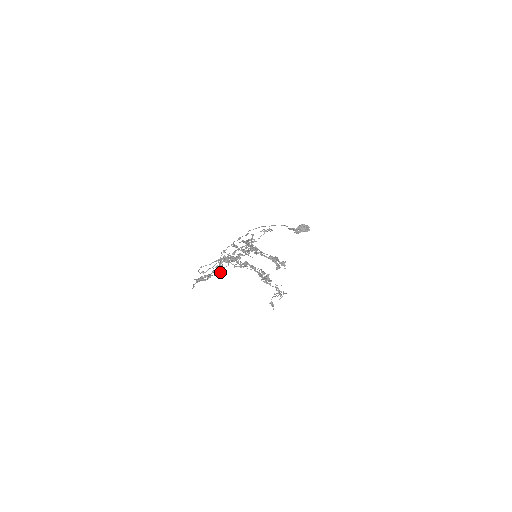
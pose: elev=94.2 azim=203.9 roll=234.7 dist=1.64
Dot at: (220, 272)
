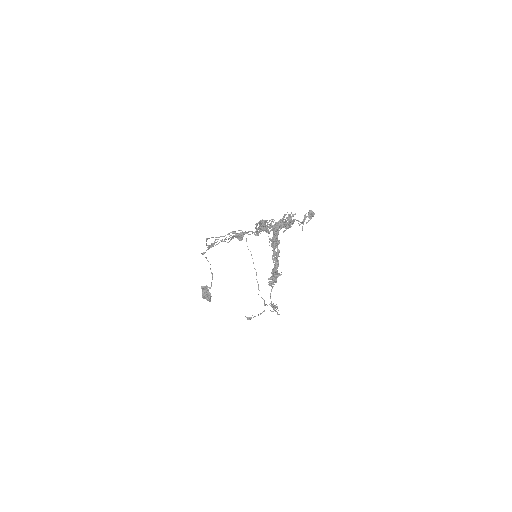
Dot at: occluded
